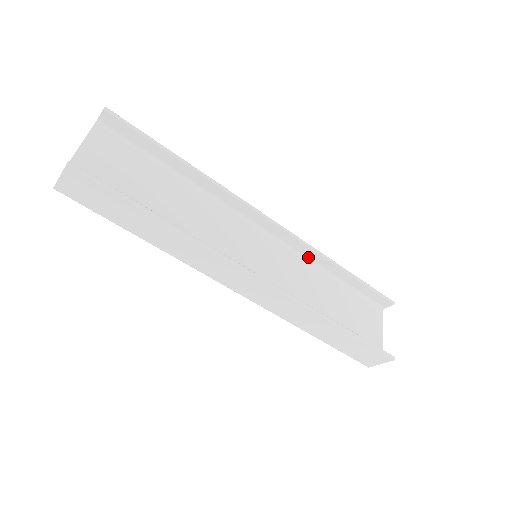
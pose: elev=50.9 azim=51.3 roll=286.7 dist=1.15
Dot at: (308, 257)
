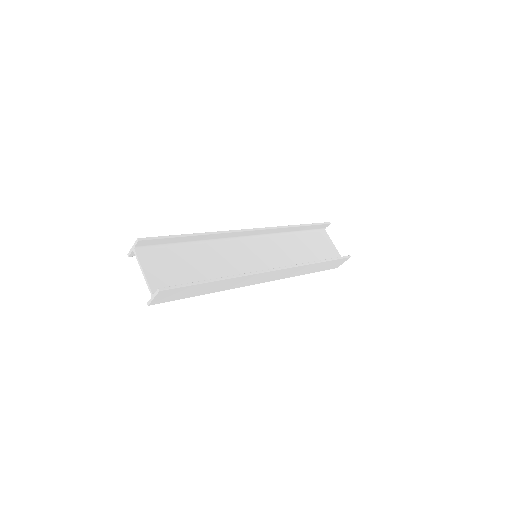
Dot at: (276, 233)
